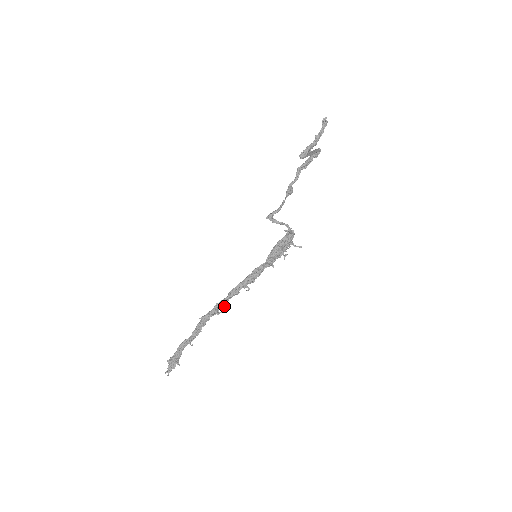
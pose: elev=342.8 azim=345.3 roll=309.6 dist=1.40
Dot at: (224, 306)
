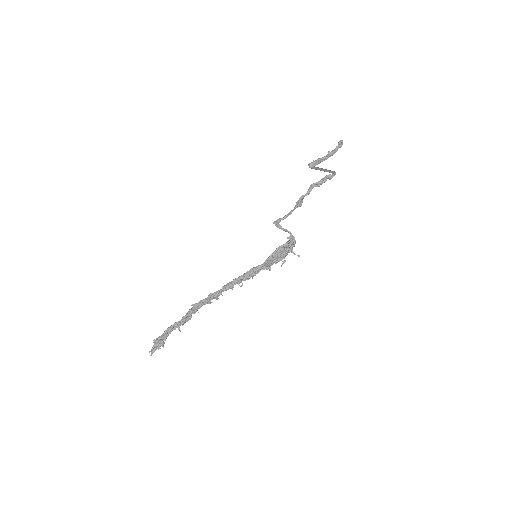
Dot at: (216, 297)
